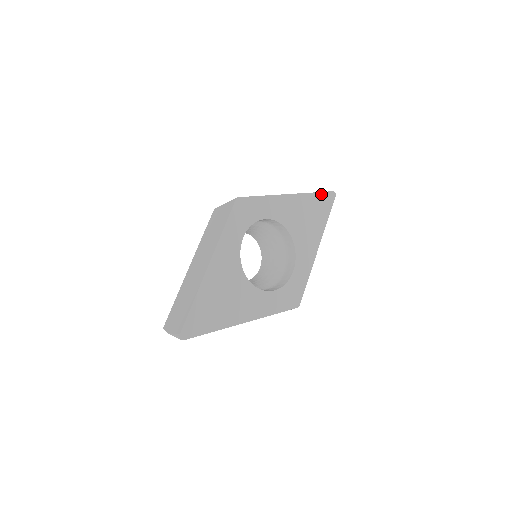
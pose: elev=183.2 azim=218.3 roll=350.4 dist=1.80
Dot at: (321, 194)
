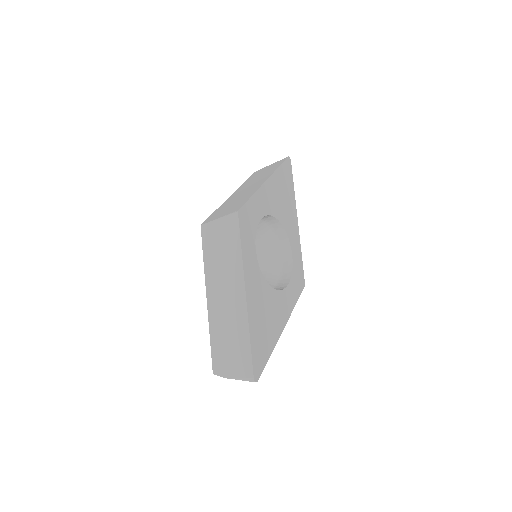
Dot at: (283, 165)
